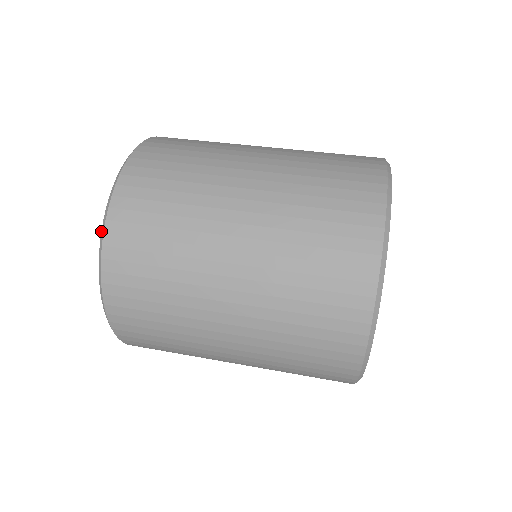
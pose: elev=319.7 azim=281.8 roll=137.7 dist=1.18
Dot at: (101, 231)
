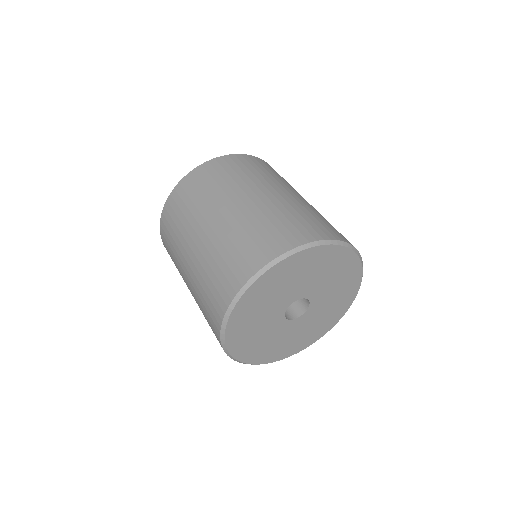
Dot at: occluded
